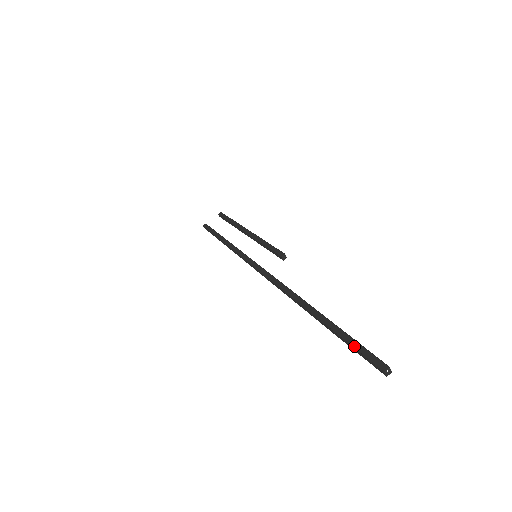
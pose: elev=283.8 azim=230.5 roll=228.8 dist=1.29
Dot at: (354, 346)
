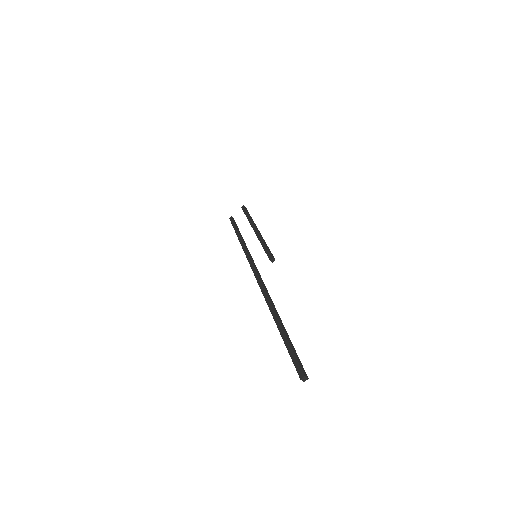
Dot at: (290, 354)
